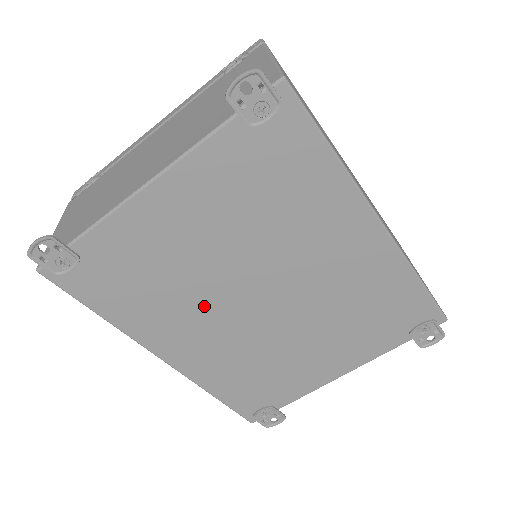
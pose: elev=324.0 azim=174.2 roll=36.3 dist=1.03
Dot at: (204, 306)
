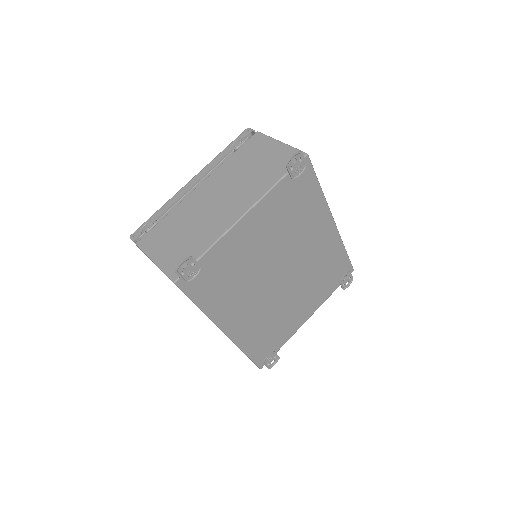
Dot at: (253, 287)
